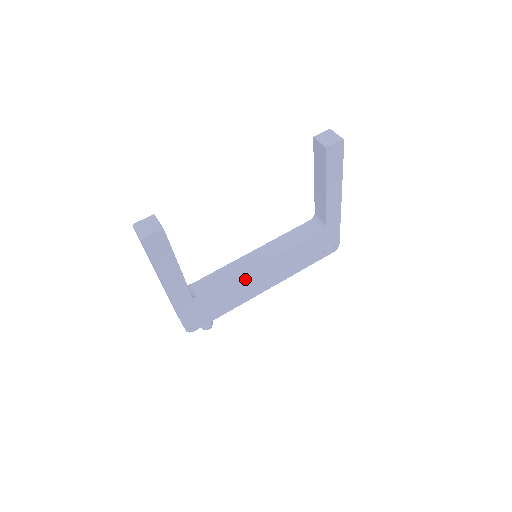
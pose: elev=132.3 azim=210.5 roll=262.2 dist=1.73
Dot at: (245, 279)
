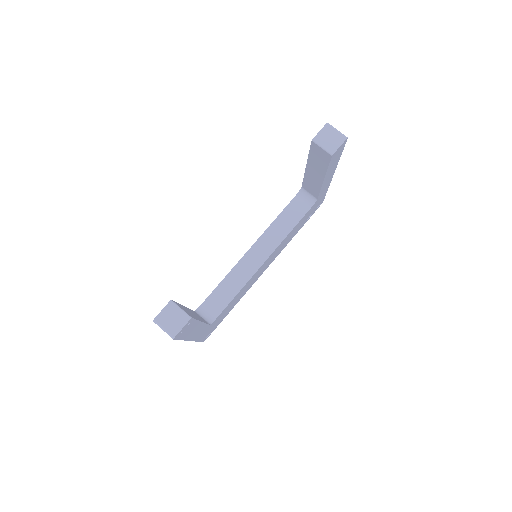
Dot at: (250, 281)
